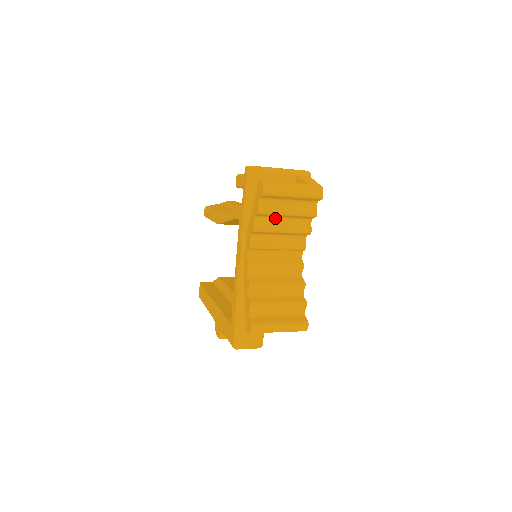
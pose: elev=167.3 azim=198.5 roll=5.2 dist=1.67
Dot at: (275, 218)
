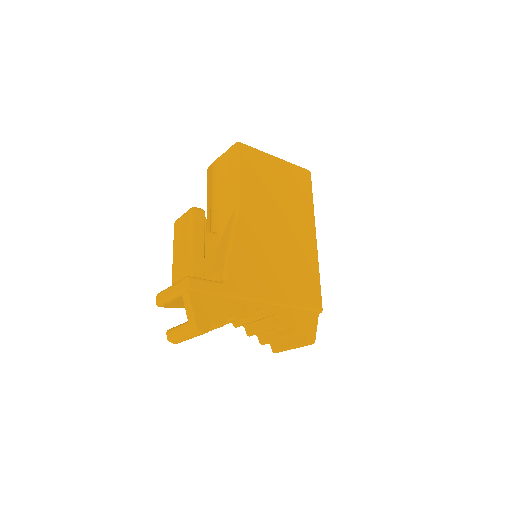
Dot at: occluded
